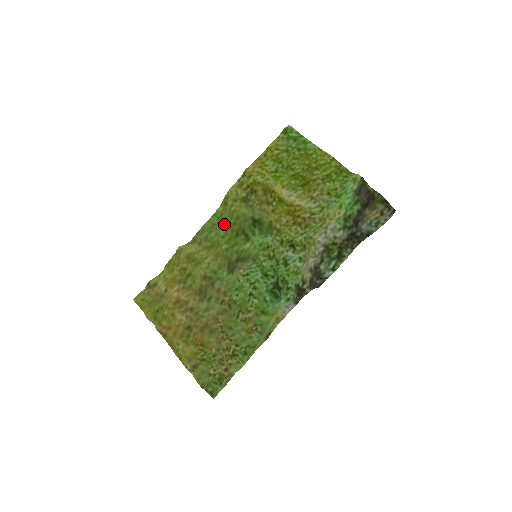
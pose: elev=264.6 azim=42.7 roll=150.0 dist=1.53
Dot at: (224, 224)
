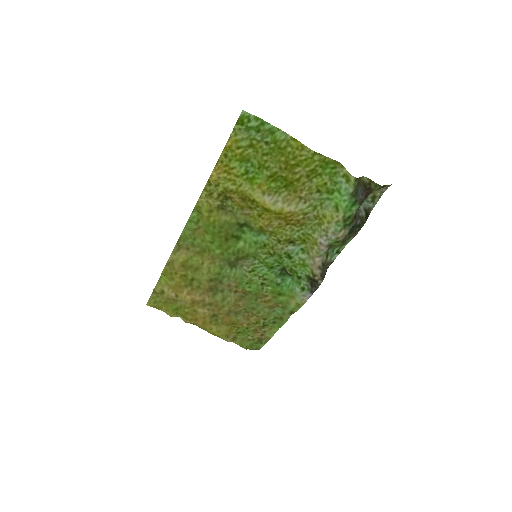
Dot at: (207, 231)
